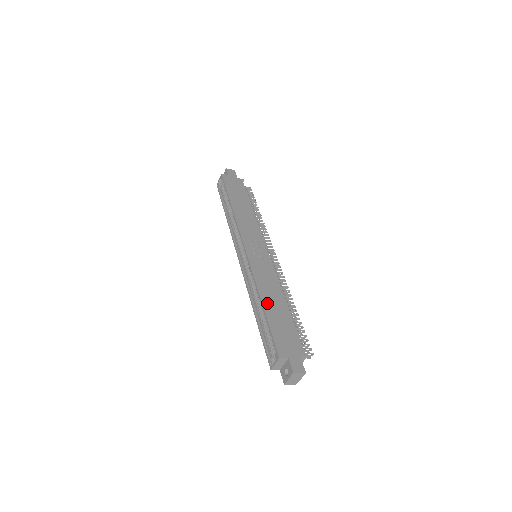
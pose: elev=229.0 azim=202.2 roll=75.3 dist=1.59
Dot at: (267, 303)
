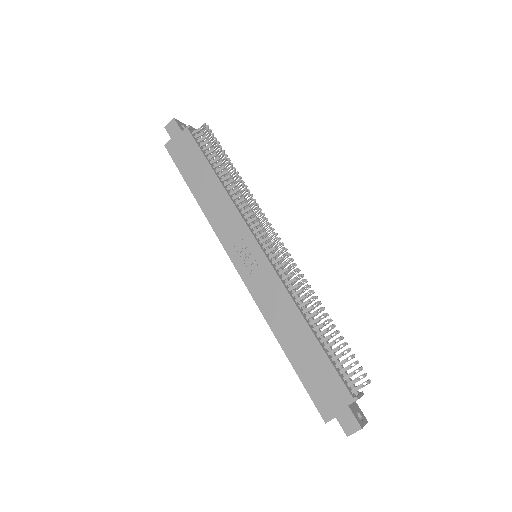
Dot at: (287, 345)
